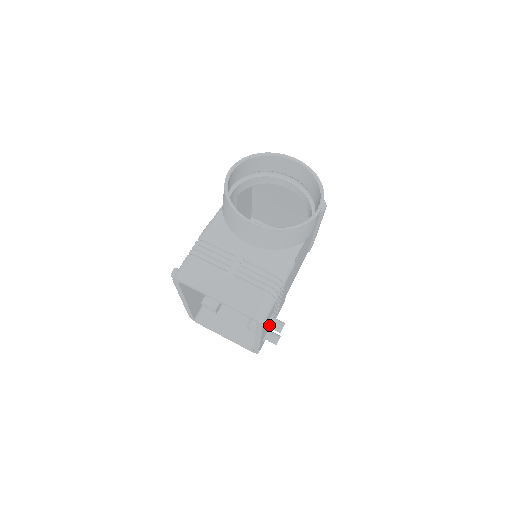
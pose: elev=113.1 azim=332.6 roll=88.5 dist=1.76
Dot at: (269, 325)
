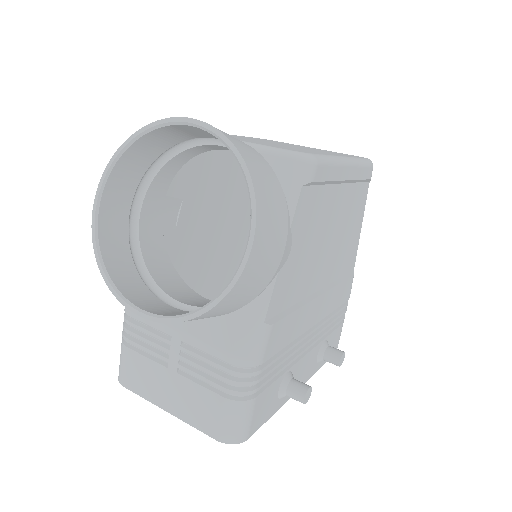
Dot at: (284, 395)
